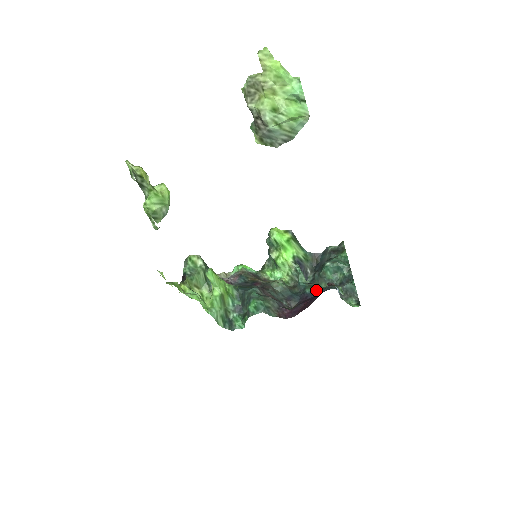
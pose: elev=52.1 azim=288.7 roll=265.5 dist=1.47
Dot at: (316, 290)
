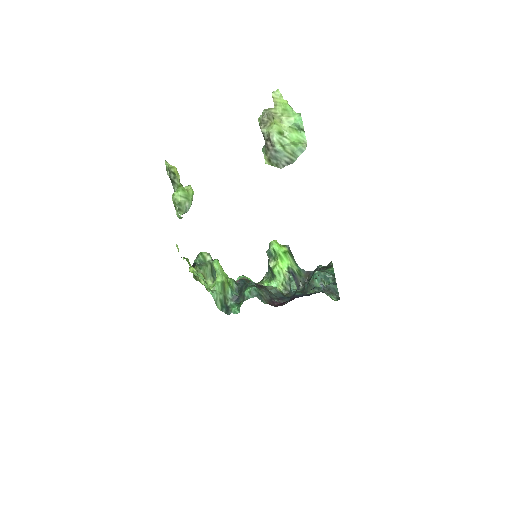
Dot at: occluded
